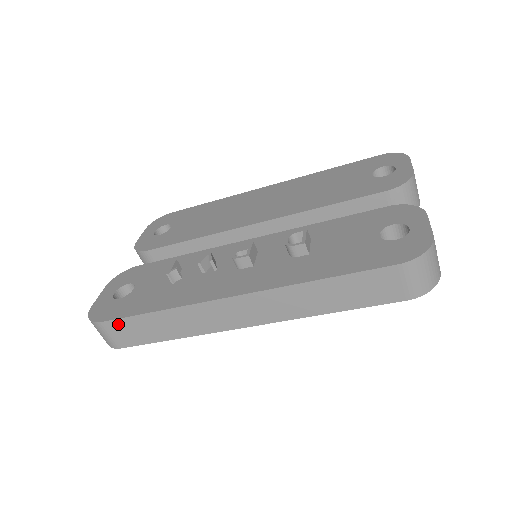
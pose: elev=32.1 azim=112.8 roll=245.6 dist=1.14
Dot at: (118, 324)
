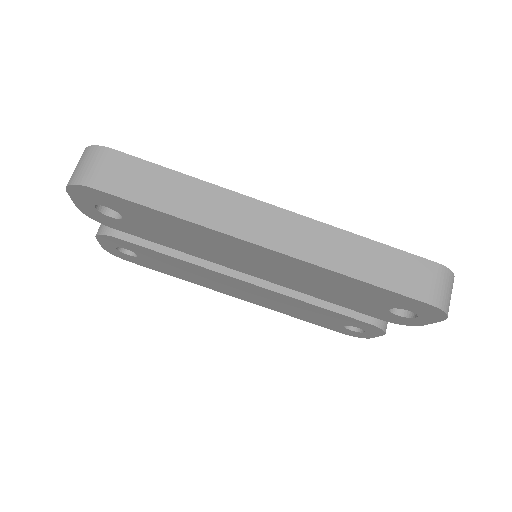
Dot at: (128, 162)
